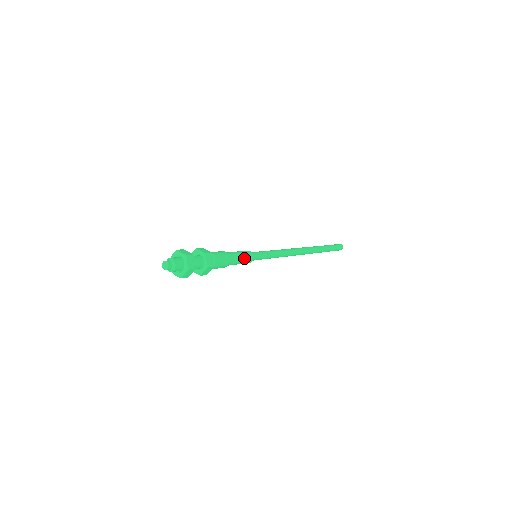
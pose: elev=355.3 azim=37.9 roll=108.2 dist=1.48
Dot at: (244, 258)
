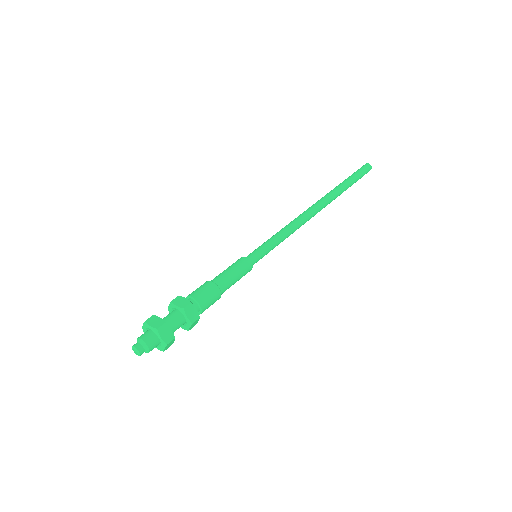
Dot at: (239, 279)
